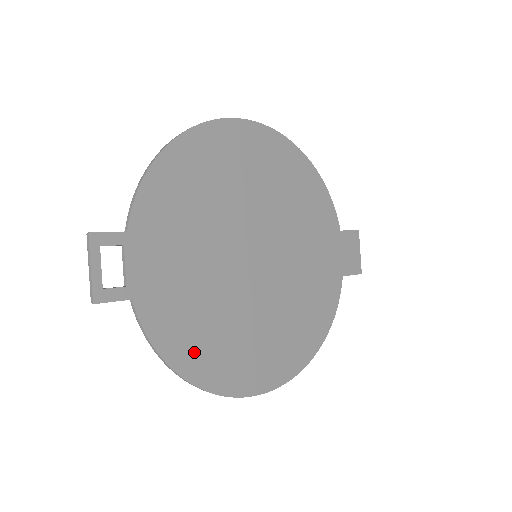
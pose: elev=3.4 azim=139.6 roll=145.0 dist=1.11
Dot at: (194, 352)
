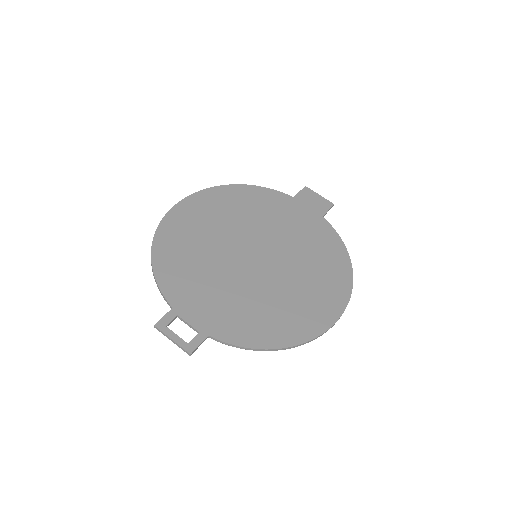
Dot at: (271, 331)
